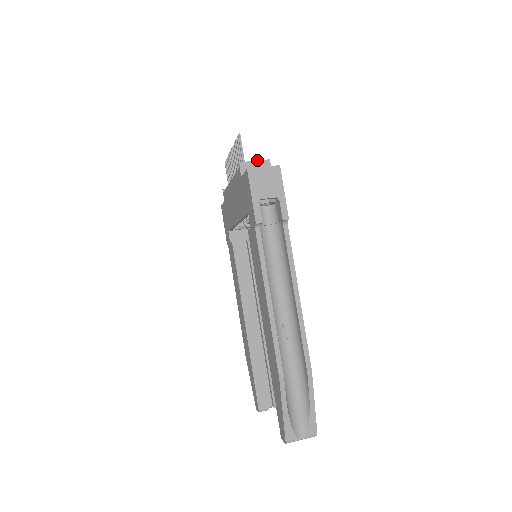
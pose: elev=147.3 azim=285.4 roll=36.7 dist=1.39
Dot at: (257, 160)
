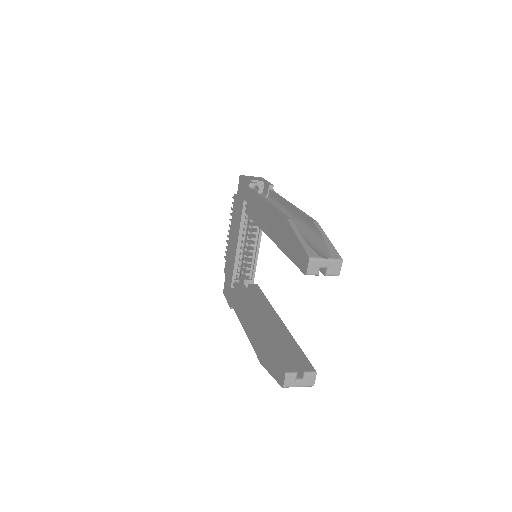
Dot at: occluded
